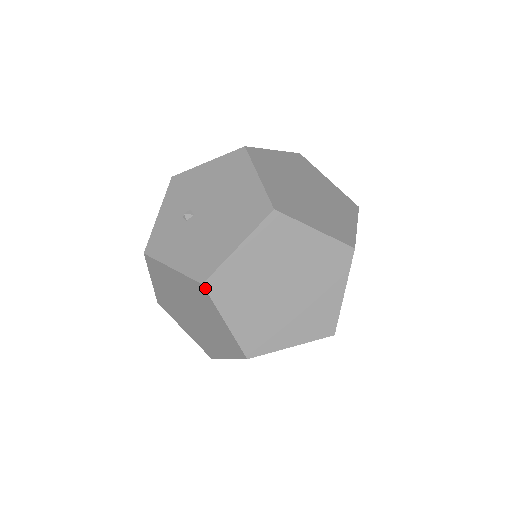
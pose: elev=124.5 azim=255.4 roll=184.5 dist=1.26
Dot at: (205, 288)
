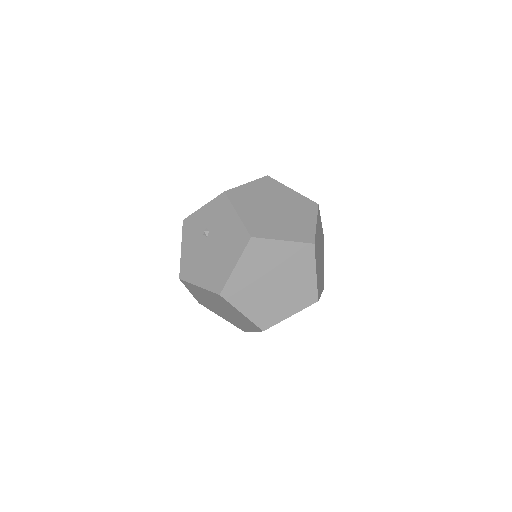
Dot at: (181, 280)
